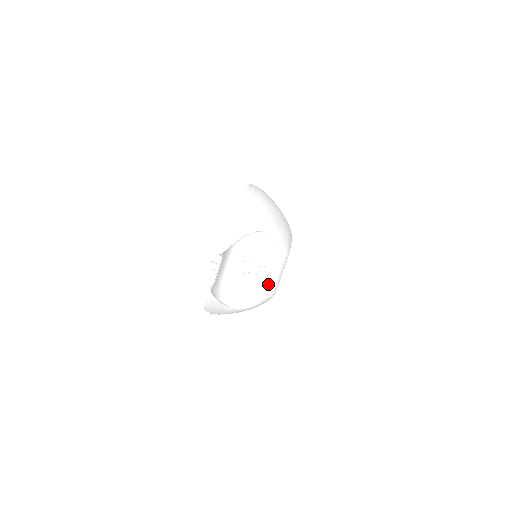
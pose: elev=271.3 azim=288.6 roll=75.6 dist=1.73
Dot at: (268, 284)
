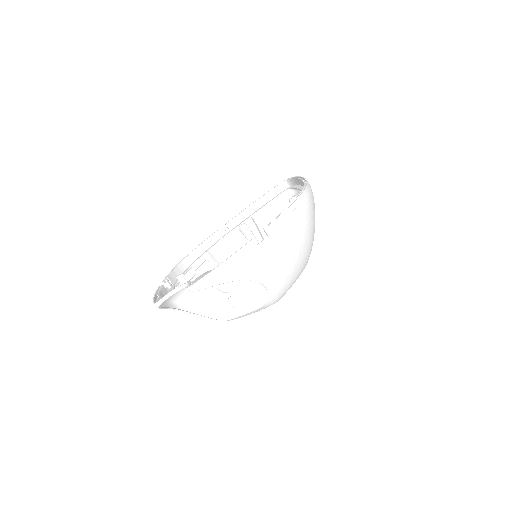
Dot at: (233, 315)
